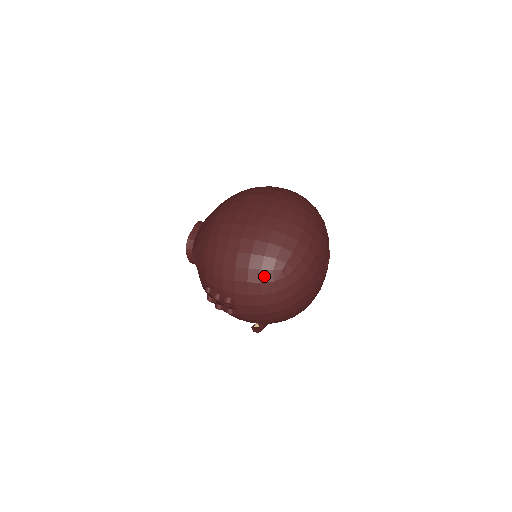
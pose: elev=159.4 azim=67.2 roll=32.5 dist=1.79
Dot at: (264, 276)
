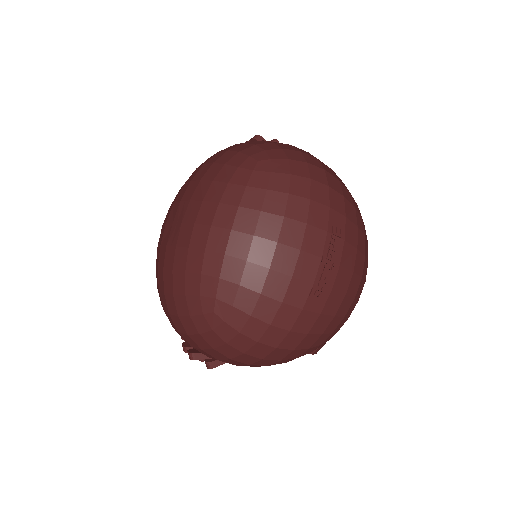
Dot at: (198, 324)
